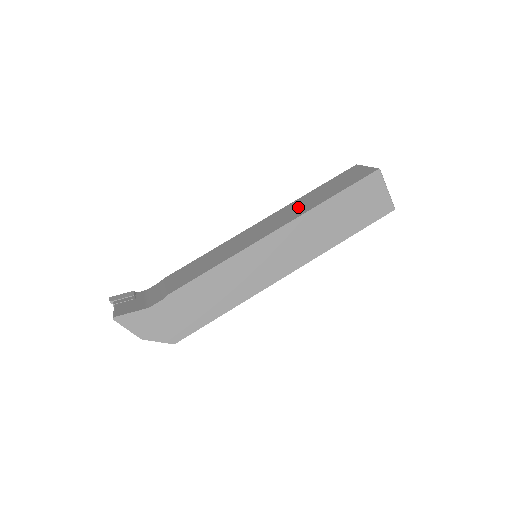
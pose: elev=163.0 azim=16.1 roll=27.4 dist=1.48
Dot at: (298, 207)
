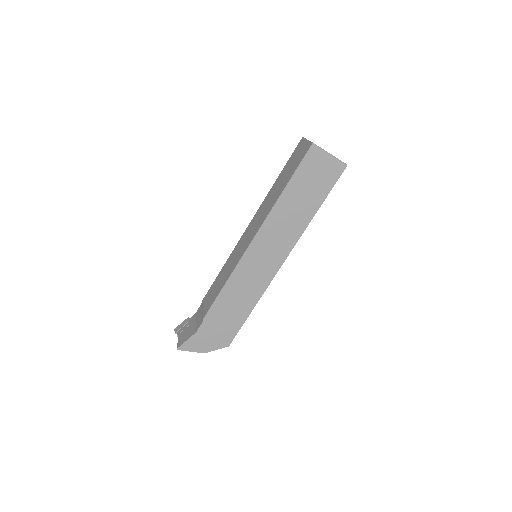
Dot at: (267, 205)
